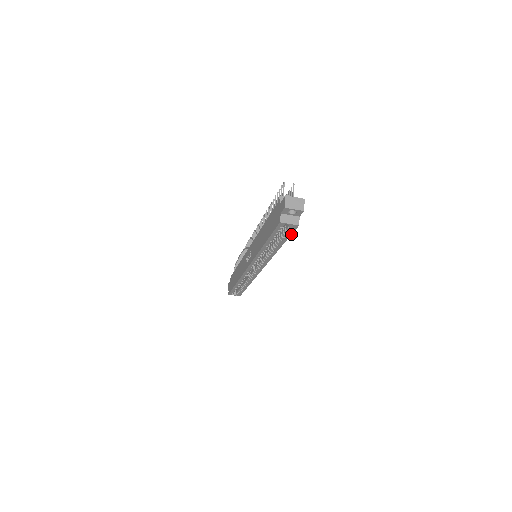
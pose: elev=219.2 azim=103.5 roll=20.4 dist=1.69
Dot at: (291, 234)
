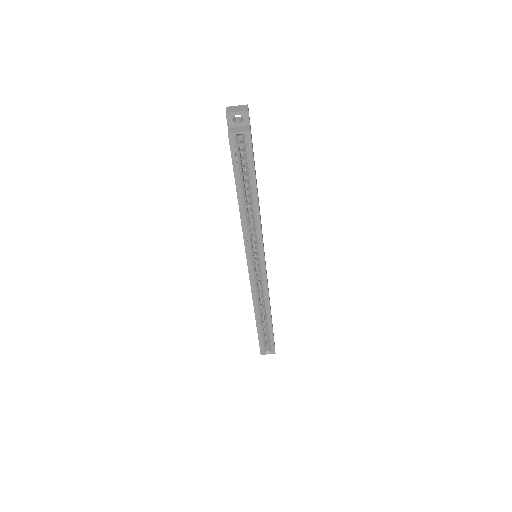
Dot at: (253, 157)
